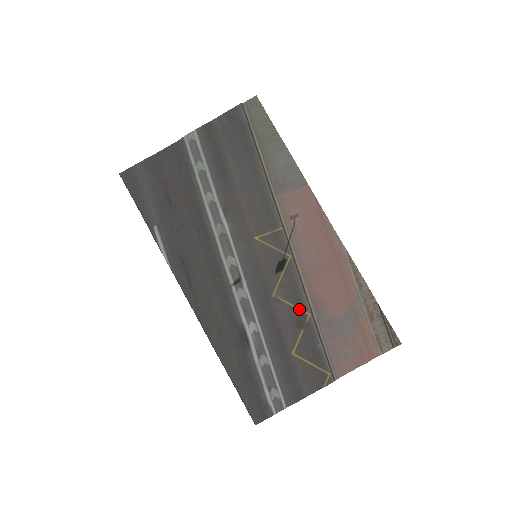
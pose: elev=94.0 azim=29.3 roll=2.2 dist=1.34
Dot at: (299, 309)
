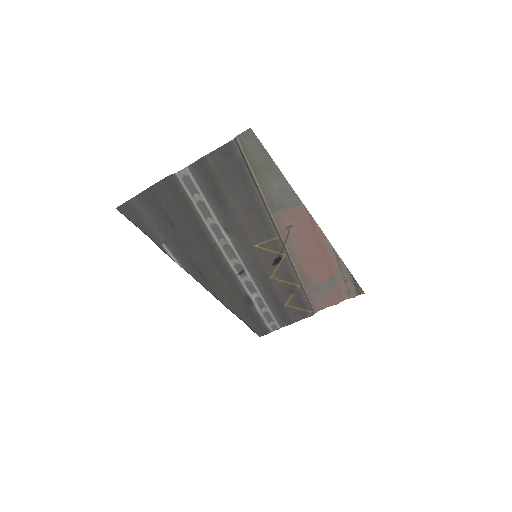
Dot at: (291, 284)
